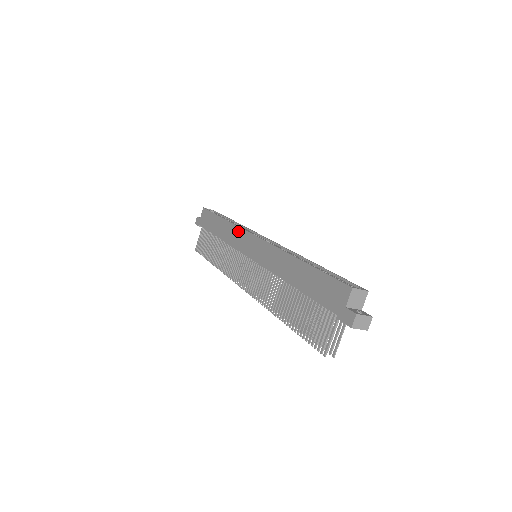
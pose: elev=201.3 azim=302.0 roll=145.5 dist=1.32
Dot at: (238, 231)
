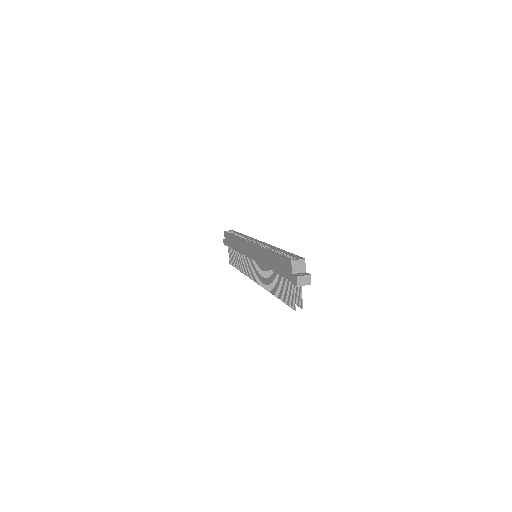
Dot at: (242, 242)
